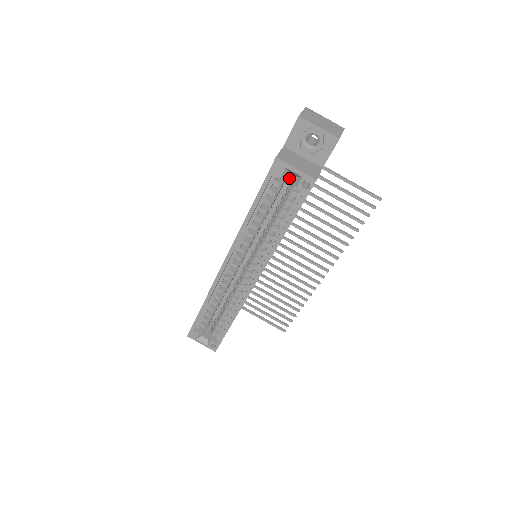
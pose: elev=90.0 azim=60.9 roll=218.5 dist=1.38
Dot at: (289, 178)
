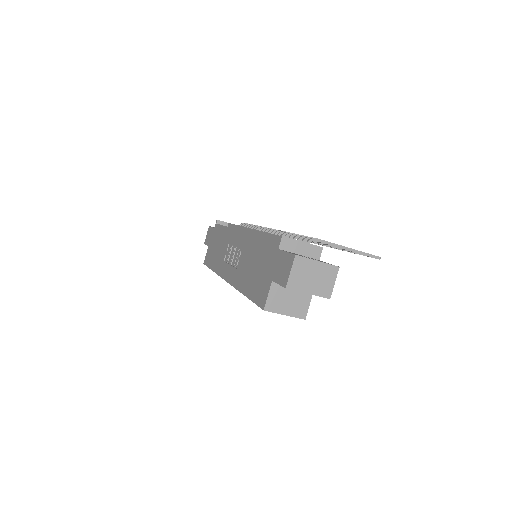
Dot at: occluded
